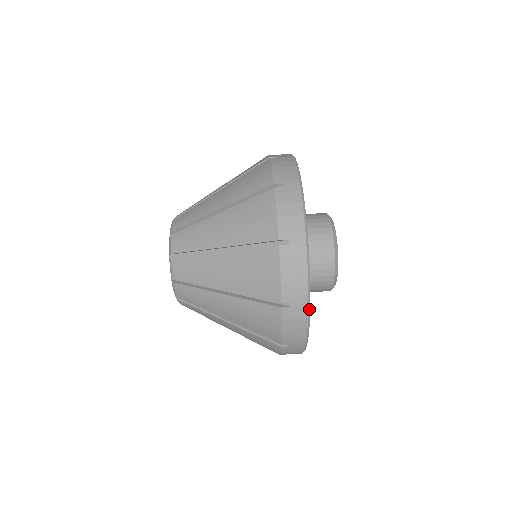
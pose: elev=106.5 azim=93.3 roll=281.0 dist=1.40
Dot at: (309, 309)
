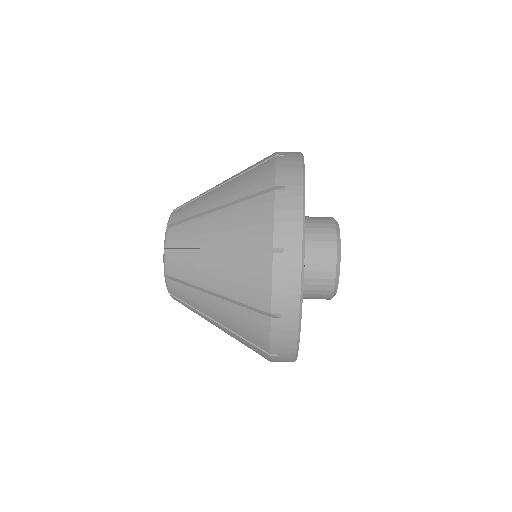
Dot at: (303, 159)
